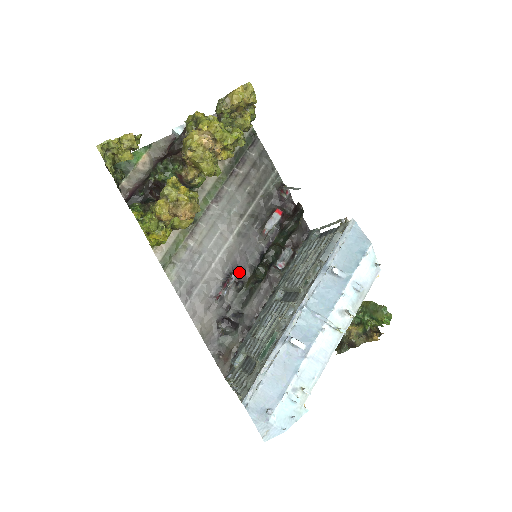
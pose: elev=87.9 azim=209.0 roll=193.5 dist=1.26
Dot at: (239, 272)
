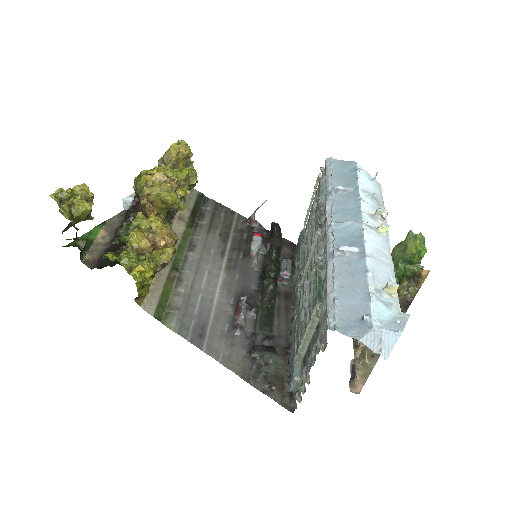
Dot at: (247, 299)
